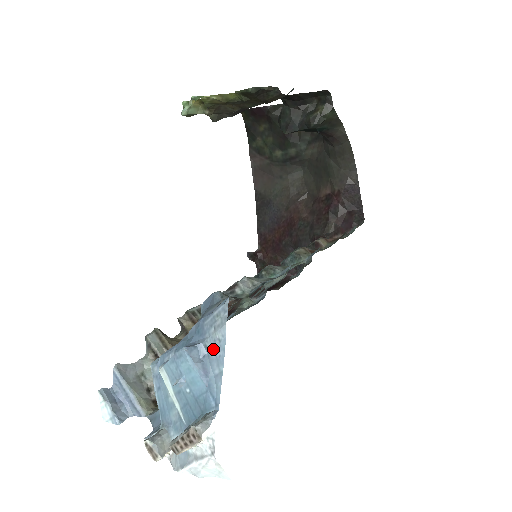
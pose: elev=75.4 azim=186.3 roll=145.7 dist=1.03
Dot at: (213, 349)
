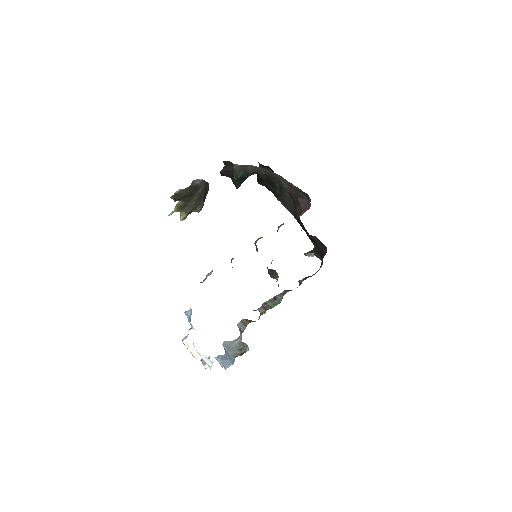
Dot at: occluded
